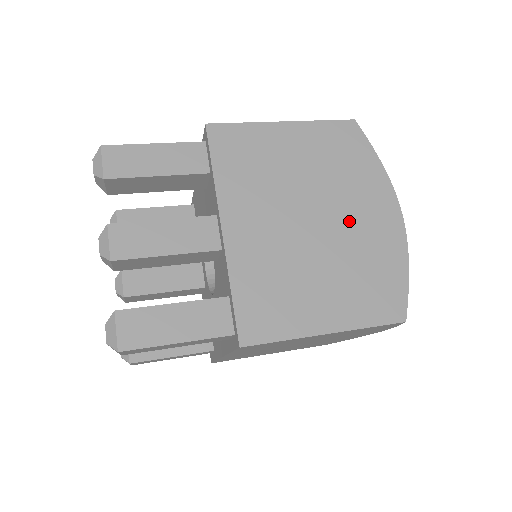
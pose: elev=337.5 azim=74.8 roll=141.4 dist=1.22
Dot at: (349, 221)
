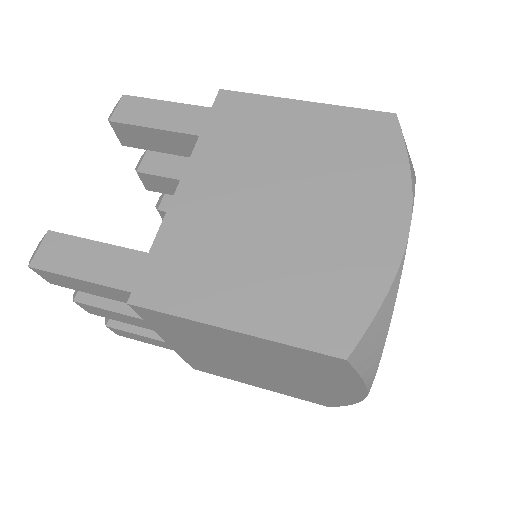
Dot at: (298, 380)
